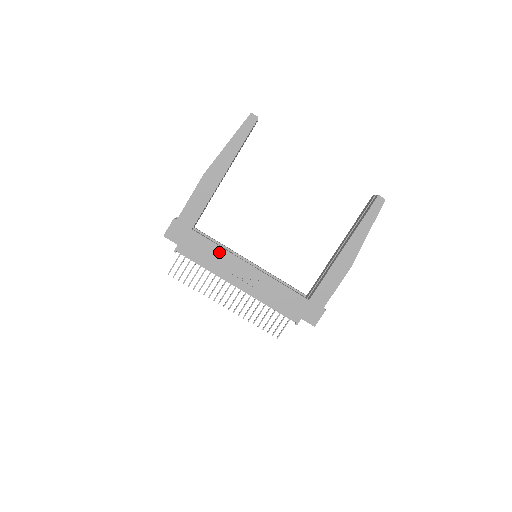
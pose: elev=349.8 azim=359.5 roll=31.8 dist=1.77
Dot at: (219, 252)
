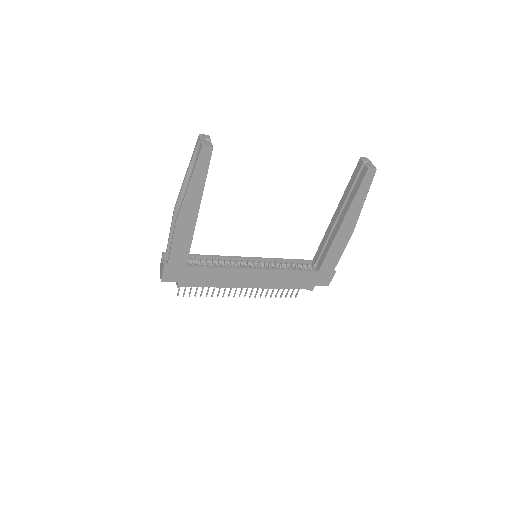
Dot at: (221, 272)
